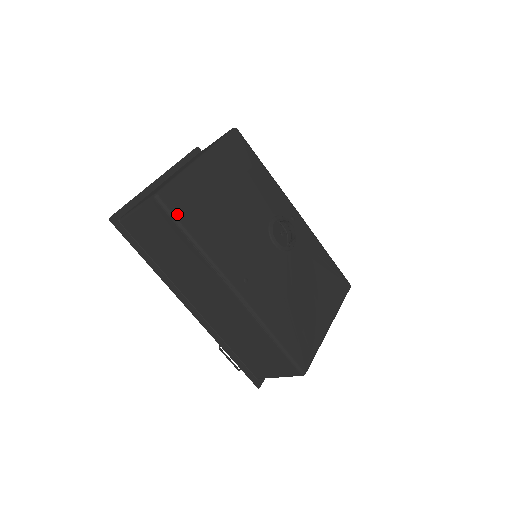
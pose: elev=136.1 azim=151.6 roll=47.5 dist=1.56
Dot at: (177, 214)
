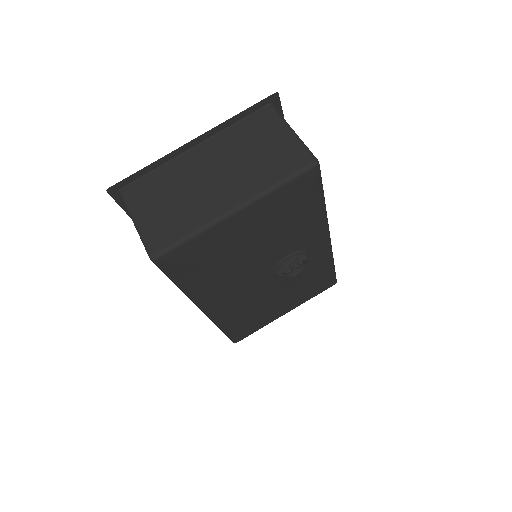
Dot at: (171, 271)
